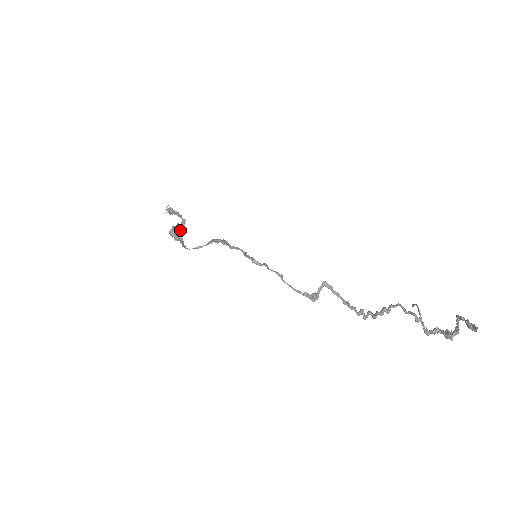
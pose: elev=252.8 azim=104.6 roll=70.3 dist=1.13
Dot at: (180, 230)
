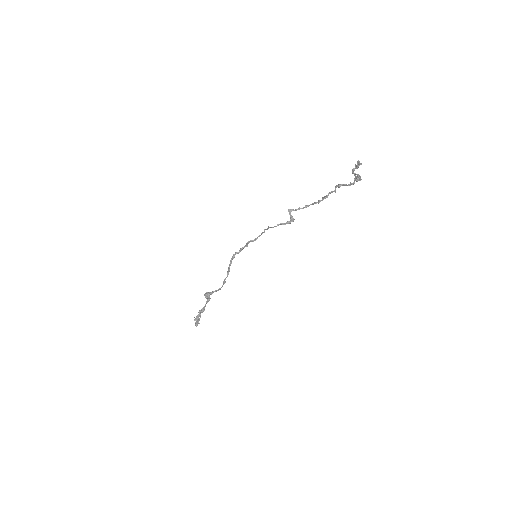
Dot at: occluded
